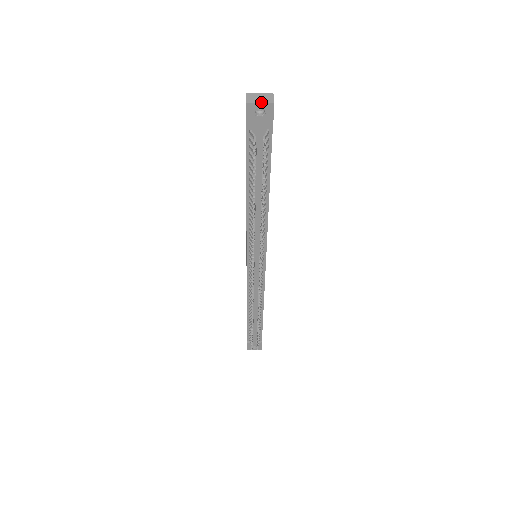
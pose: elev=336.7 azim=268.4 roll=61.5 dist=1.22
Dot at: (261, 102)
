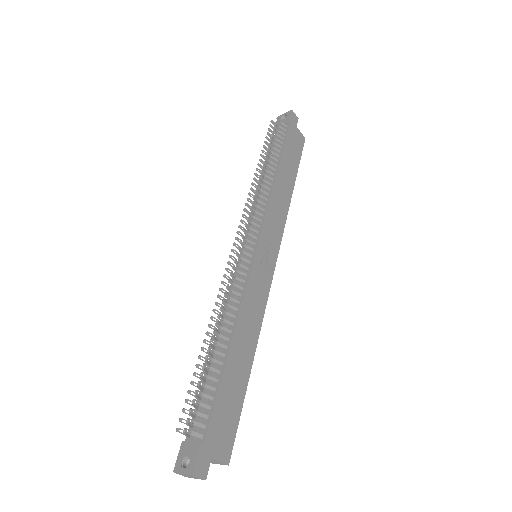
Dot at: (286, 114)
